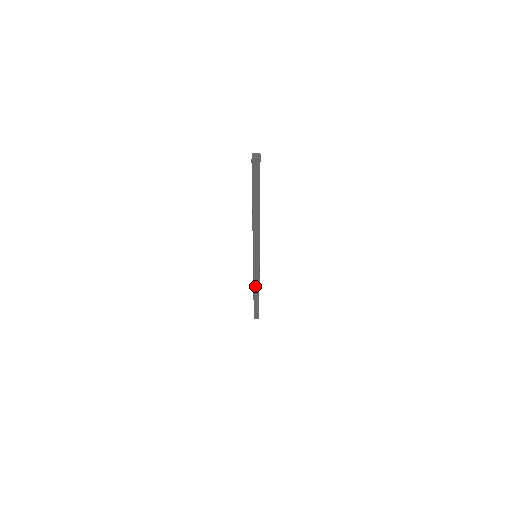
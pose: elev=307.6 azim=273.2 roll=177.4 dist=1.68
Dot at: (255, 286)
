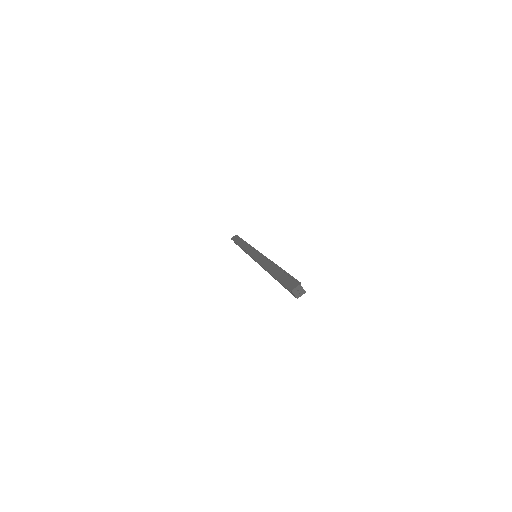
Dot at: occluded
